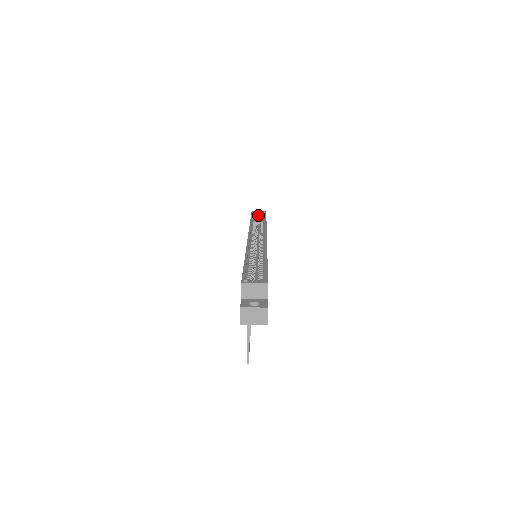
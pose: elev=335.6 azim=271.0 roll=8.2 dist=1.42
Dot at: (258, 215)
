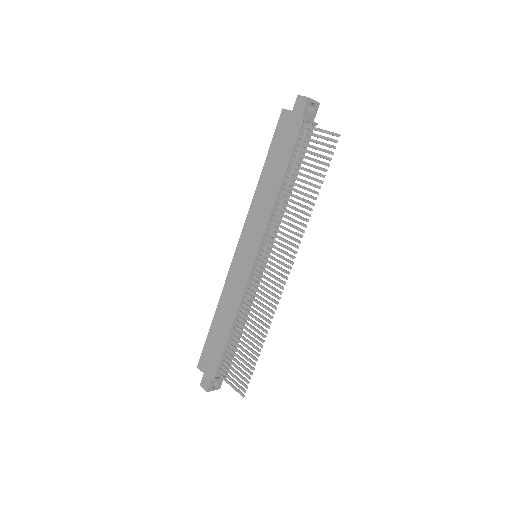
Dot at: occluded
